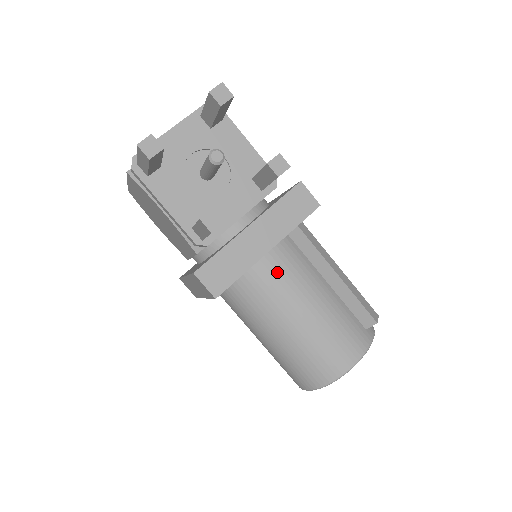
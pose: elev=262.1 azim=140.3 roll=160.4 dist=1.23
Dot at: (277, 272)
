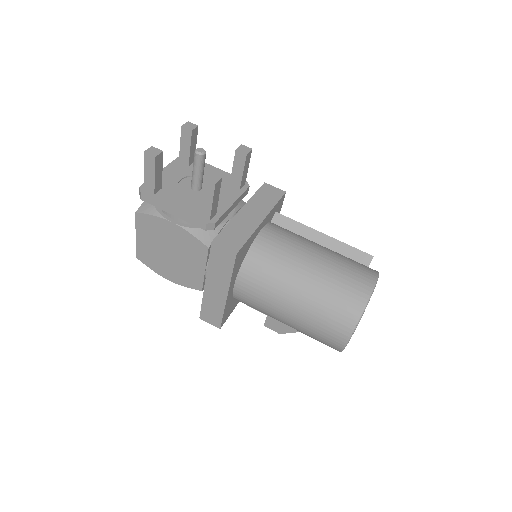
Dot at: (276, 239)
